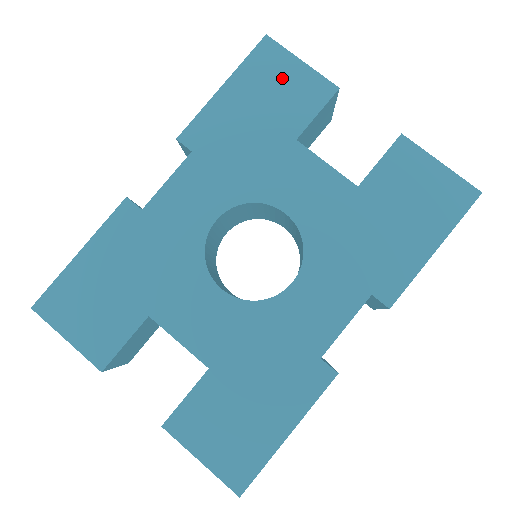
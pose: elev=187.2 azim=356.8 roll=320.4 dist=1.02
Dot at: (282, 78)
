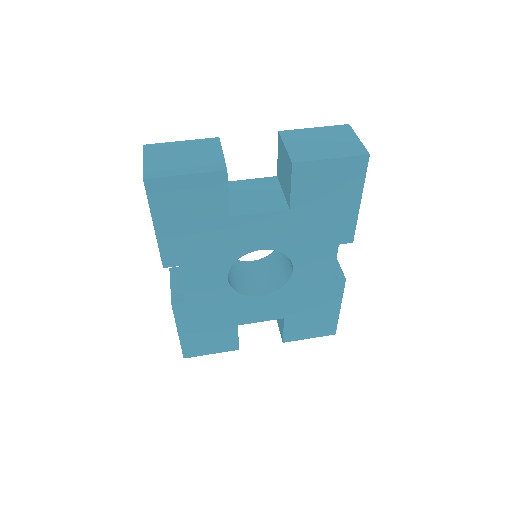
Dot at: (184, 195)
